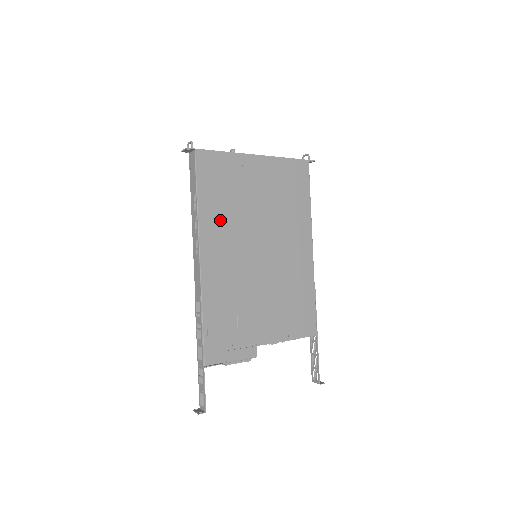
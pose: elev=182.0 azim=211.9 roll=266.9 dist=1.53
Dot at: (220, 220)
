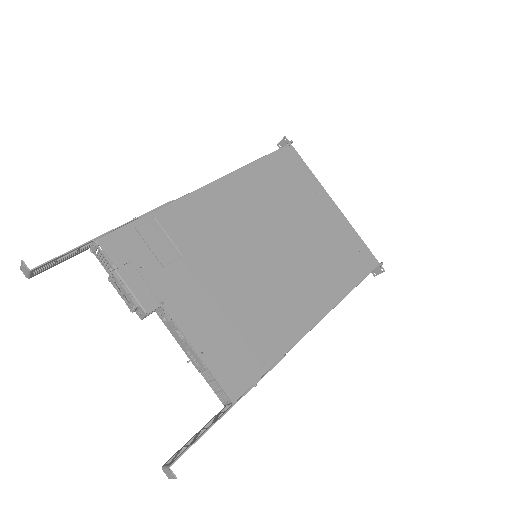
Dot at: (258, 190)
